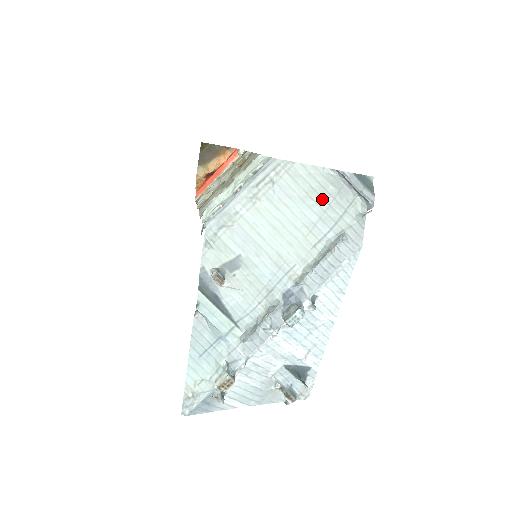
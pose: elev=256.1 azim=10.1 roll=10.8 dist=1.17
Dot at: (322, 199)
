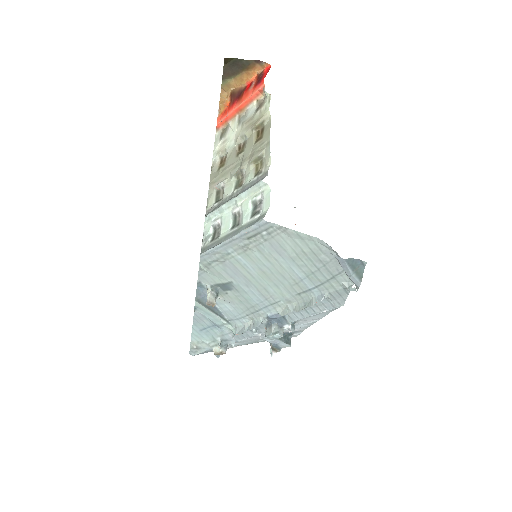
Dot at: (312, 263)
